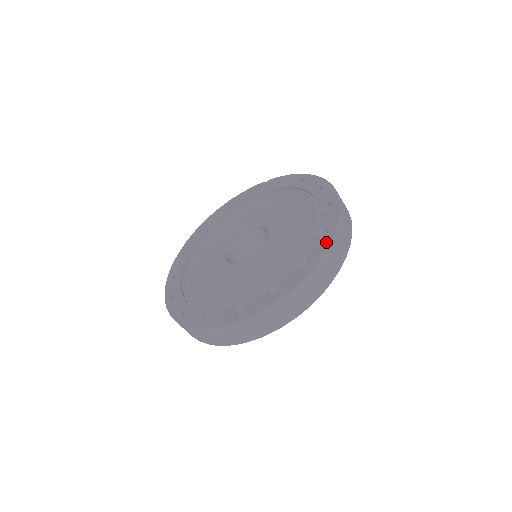
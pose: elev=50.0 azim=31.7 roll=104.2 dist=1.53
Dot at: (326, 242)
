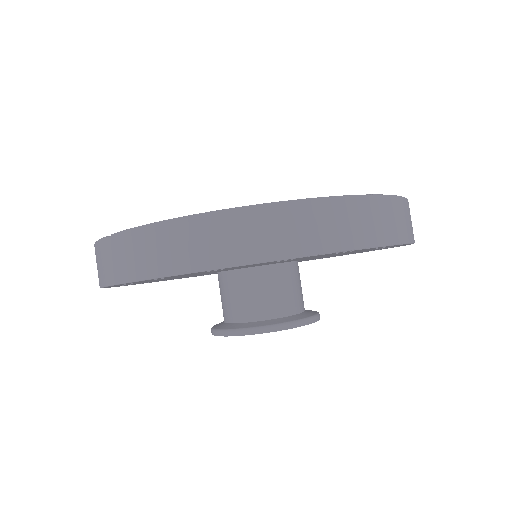
Dot at: (329, 197)
